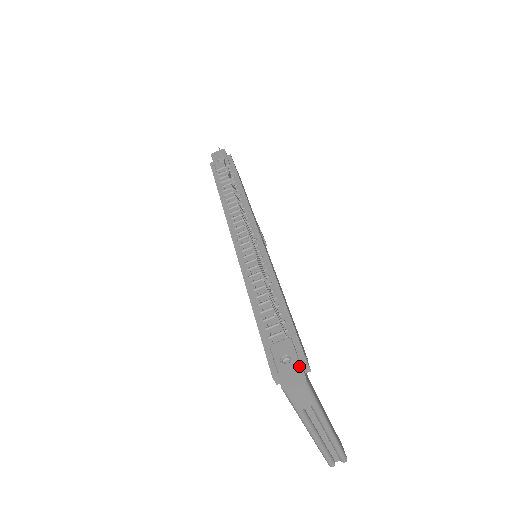
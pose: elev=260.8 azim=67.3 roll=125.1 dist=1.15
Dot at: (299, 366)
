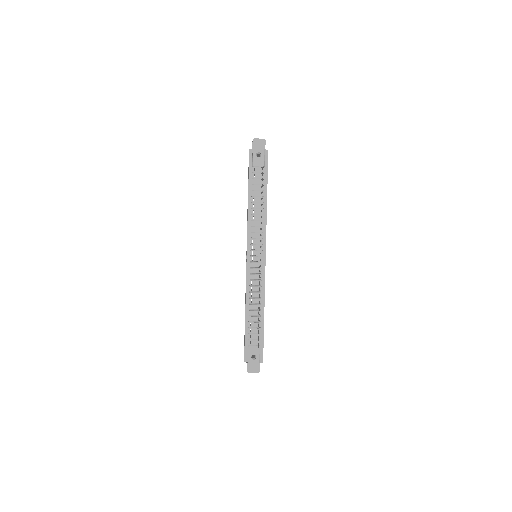
Dot at: (259, 364)
